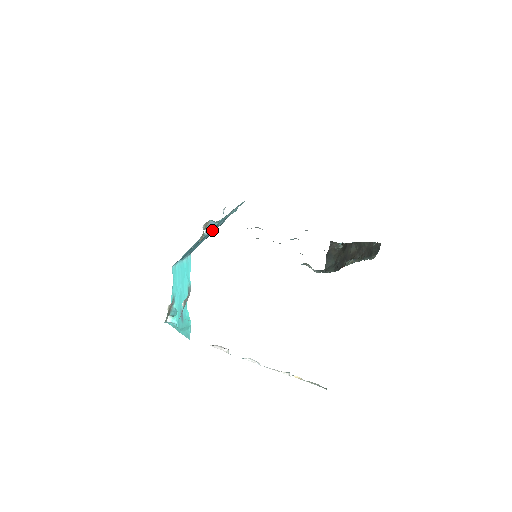
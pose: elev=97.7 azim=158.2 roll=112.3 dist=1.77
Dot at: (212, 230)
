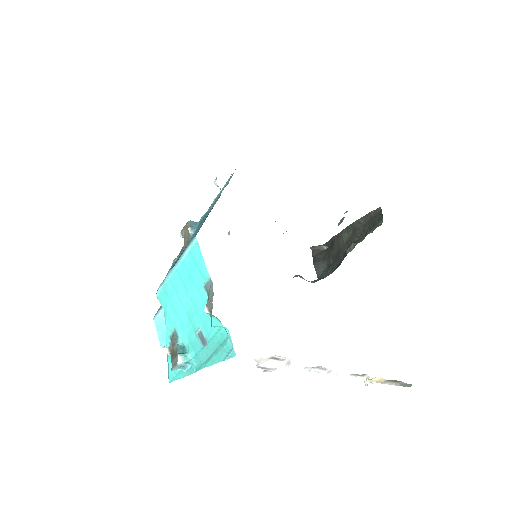
Dot at: occluded
